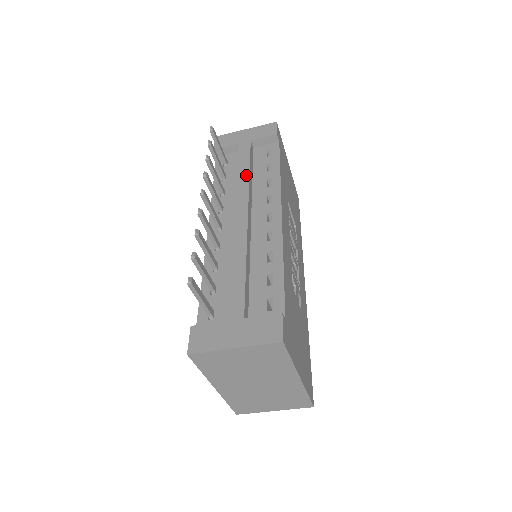
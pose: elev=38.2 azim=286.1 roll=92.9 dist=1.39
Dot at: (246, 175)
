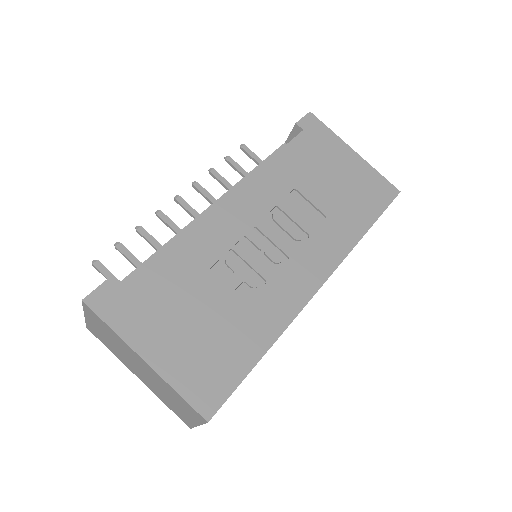
Dot at: (248, 175)
